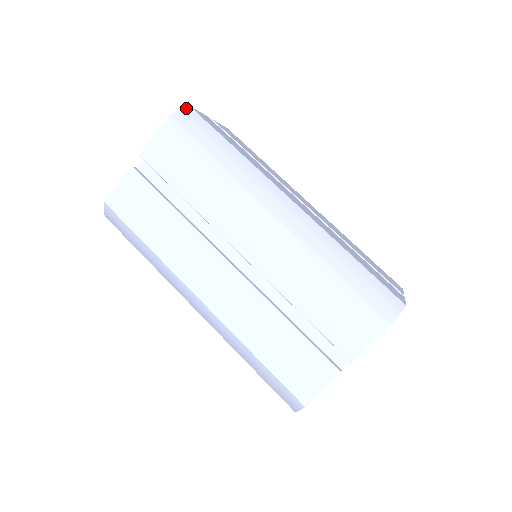
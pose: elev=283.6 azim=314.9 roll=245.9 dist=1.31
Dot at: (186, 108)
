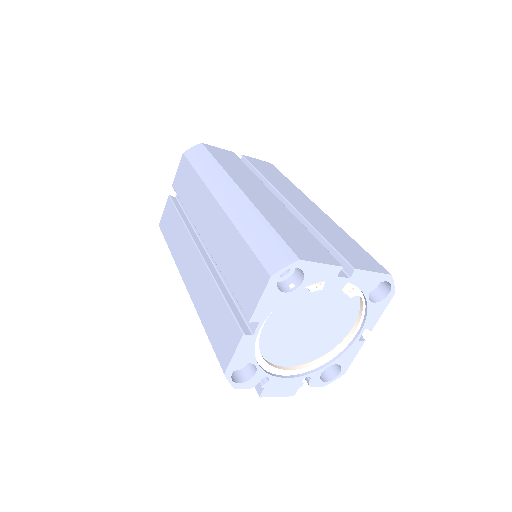
Dot at: (198, 145)
